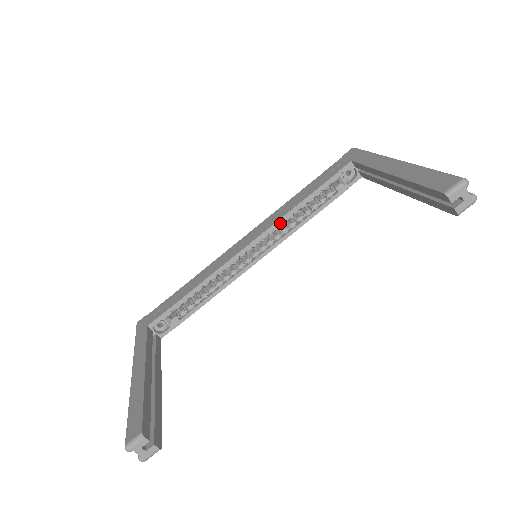
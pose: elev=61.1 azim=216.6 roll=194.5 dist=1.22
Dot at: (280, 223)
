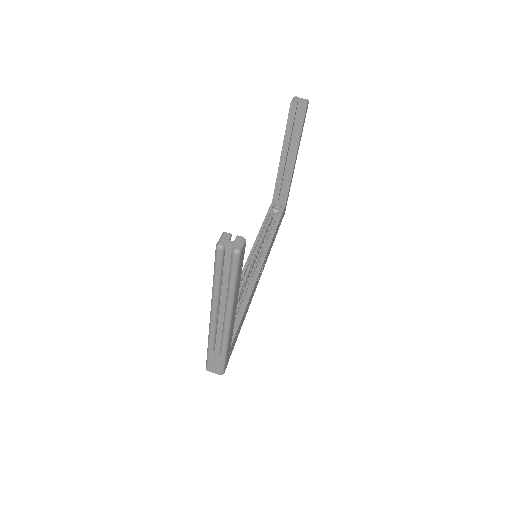
Dot at: (258, 242)
